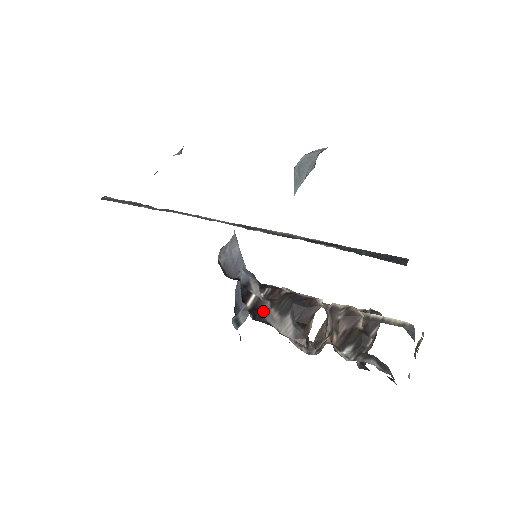
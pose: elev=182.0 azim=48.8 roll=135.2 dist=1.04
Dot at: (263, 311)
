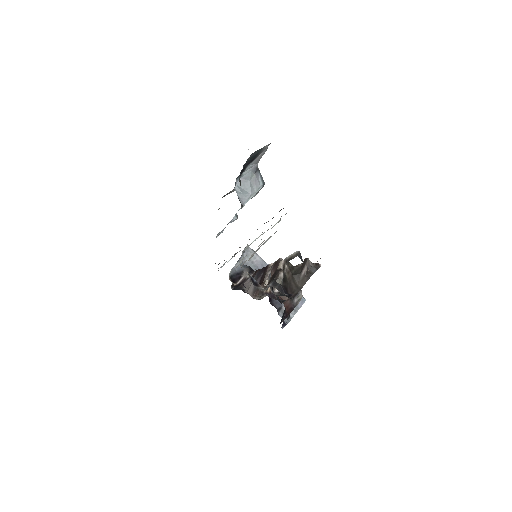
Dot at: occluded
